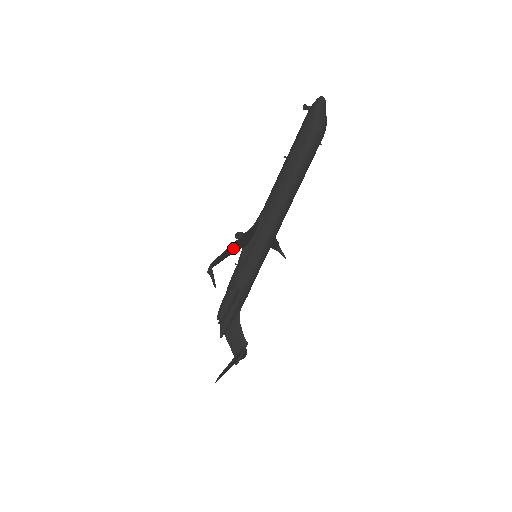
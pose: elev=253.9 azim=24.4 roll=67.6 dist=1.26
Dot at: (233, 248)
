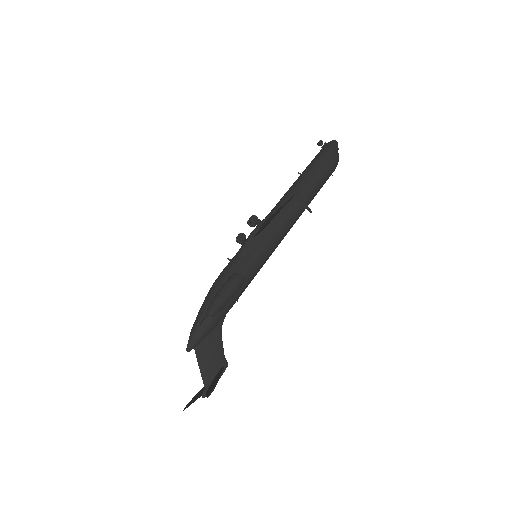
Dot at: occluded
